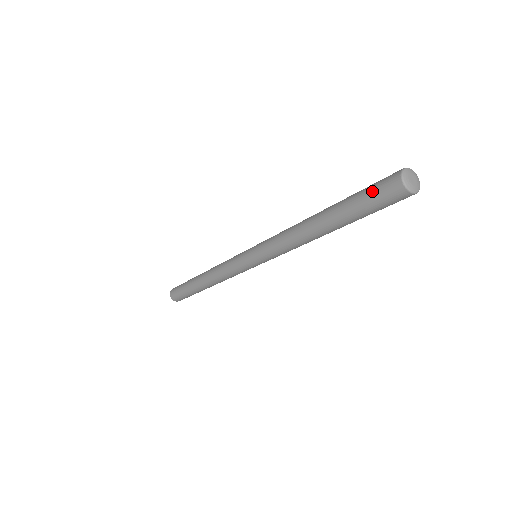
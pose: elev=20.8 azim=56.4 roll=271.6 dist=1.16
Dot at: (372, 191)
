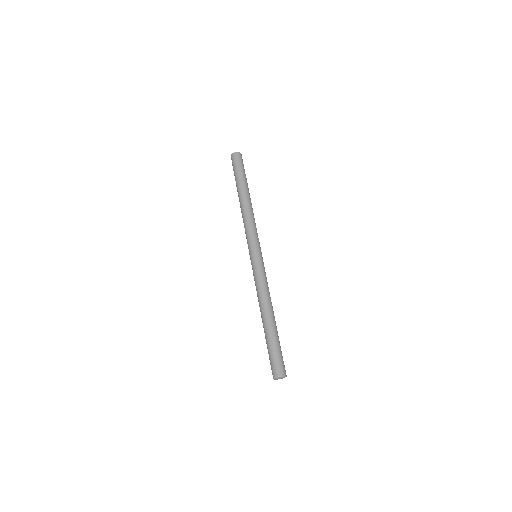
Dot at: (270, 360)
